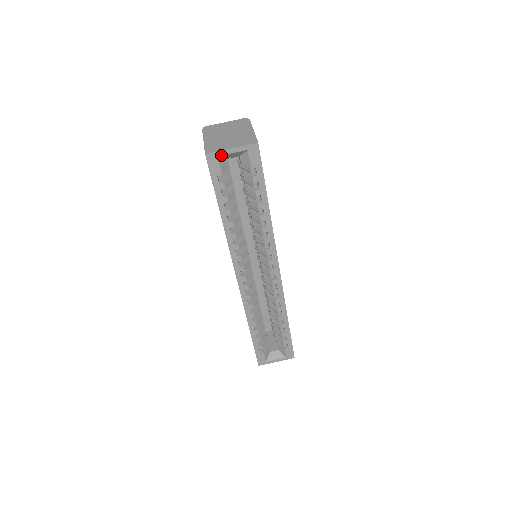
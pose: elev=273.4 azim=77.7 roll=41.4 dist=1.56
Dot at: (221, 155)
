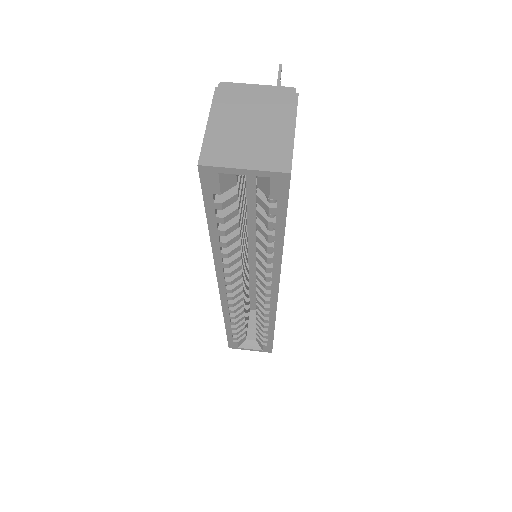
Dot at: (224, 172)
